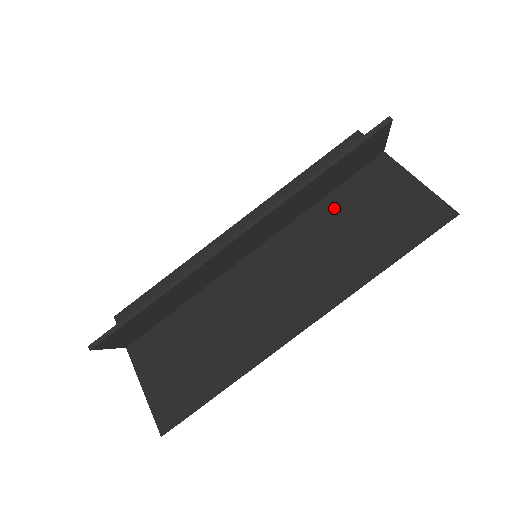
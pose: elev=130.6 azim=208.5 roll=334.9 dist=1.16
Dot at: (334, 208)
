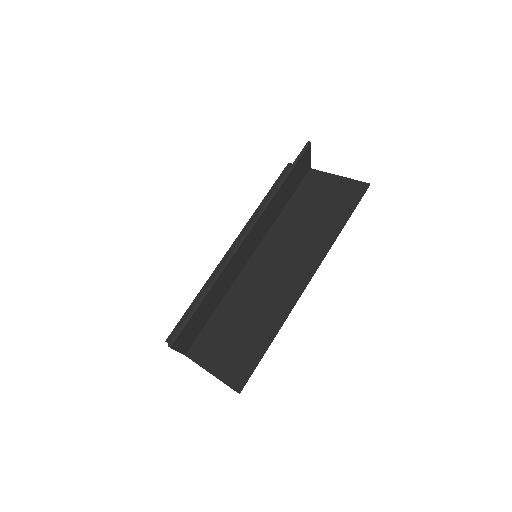
Dot at: (294, 210)
